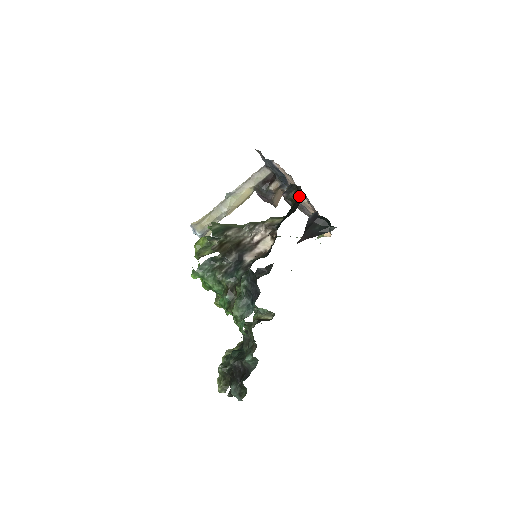
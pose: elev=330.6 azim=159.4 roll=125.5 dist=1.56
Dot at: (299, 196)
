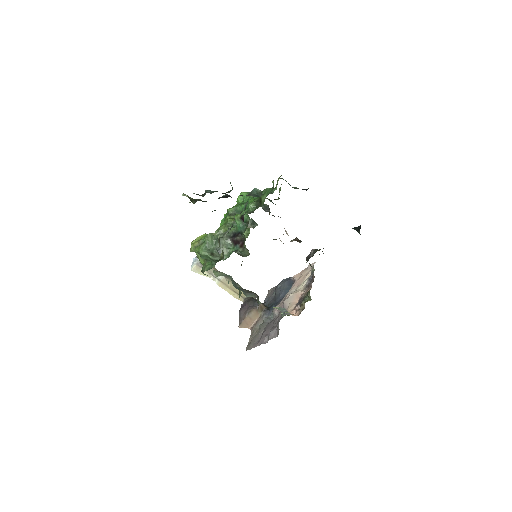
Dot at: occluded
